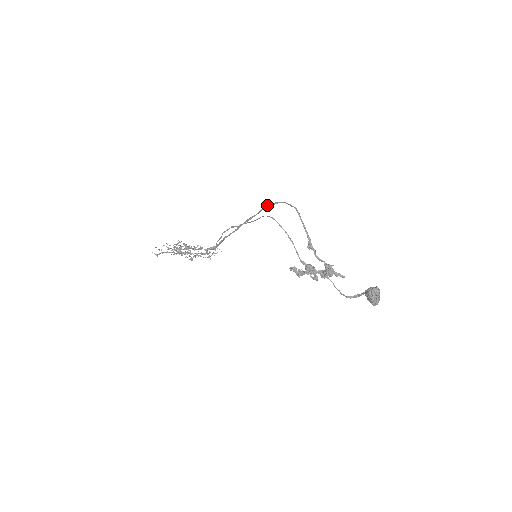
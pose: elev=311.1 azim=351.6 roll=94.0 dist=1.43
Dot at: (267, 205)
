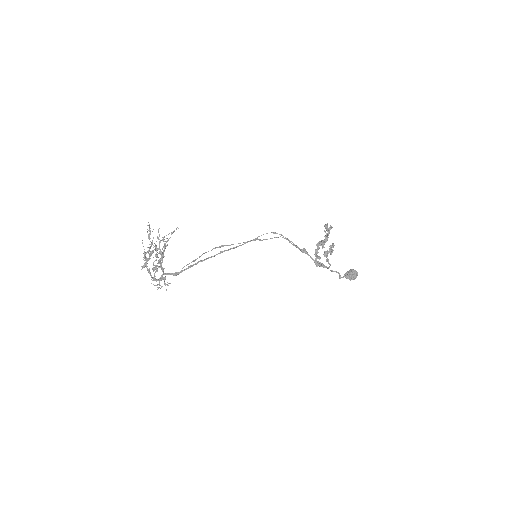
Dot at: (256, 238)
